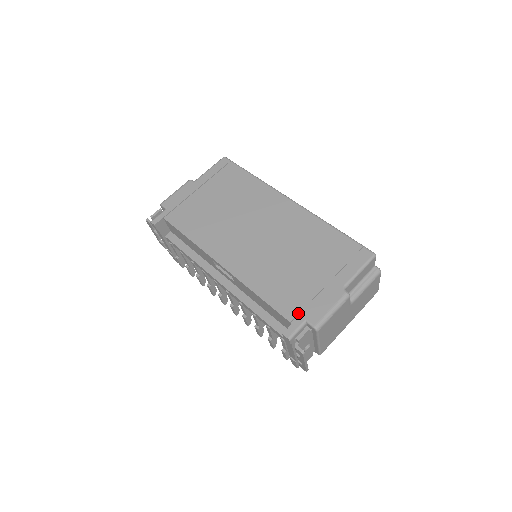
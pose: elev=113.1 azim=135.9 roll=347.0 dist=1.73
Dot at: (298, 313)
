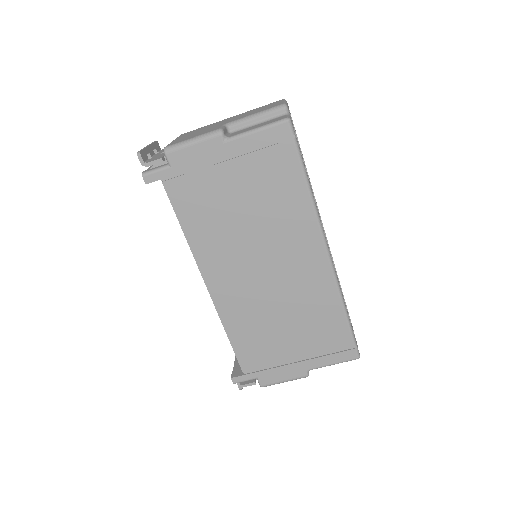
Dot at: (254, 370)
